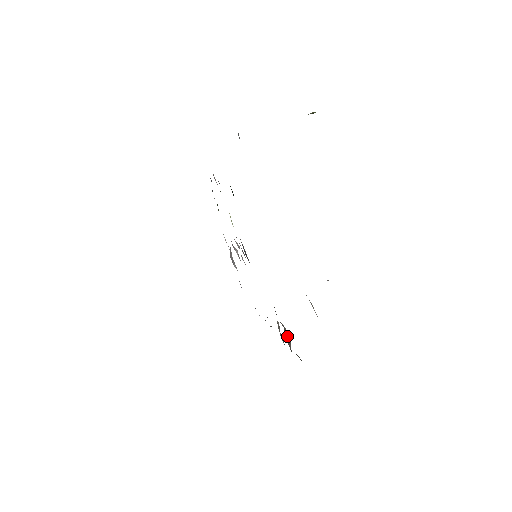
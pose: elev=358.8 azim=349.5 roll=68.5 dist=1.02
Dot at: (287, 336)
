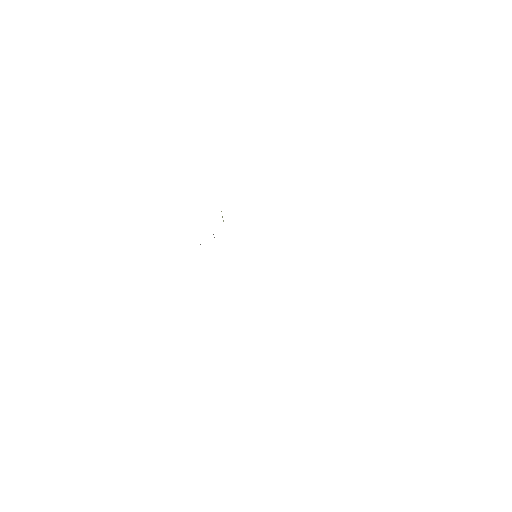
Dot at: occluded
